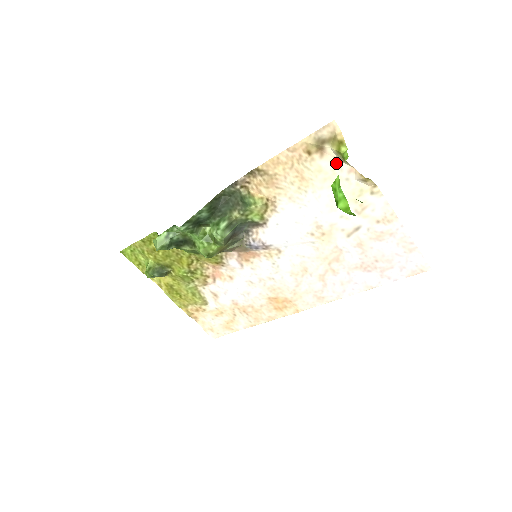
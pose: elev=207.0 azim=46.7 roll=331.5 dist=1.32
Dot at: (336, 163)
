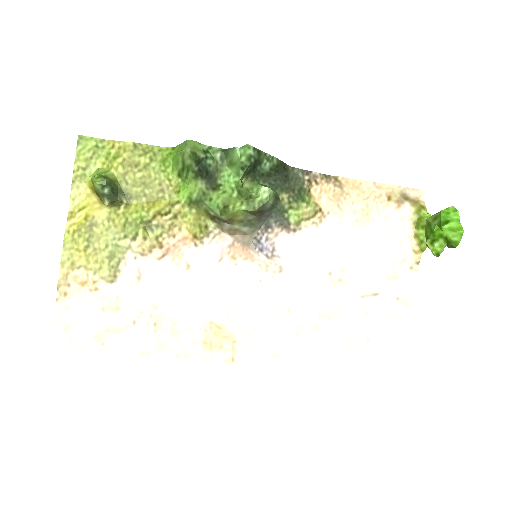
Dot at: (404, 222)
